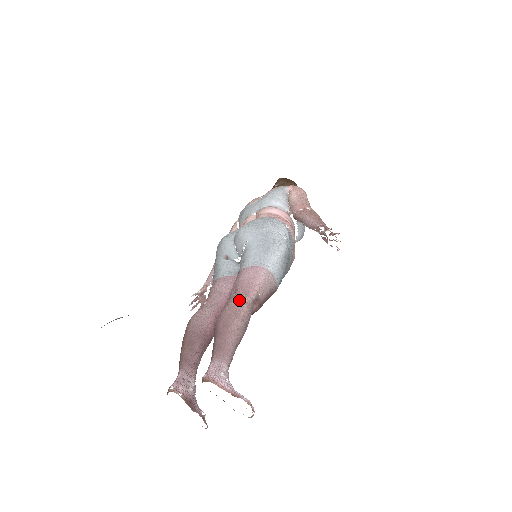
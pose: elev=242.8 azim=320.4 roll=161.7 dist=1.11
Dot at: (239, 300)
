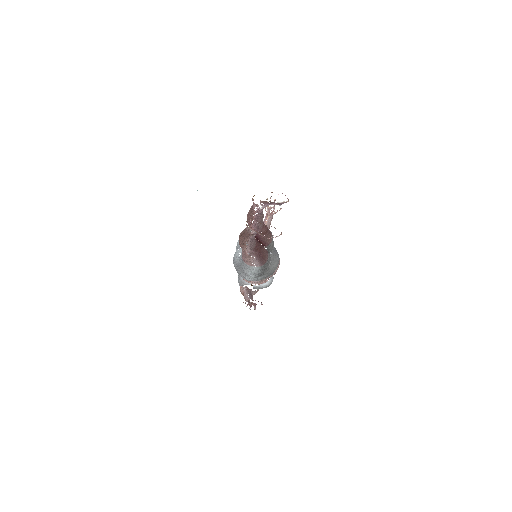
Dot at: occluded
